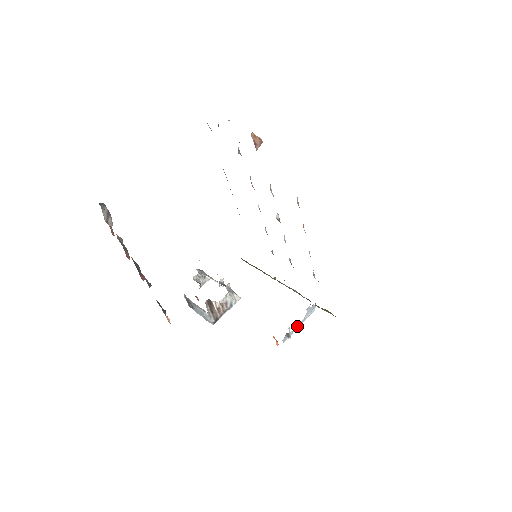
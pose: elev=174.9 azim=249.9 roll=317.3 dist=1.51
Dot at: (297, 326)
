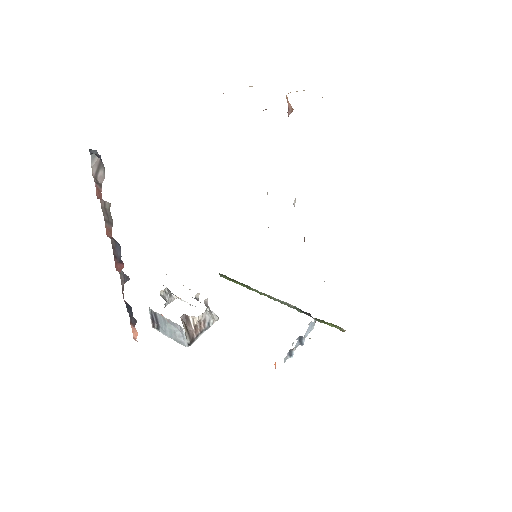
Dot at: (298, 344)
